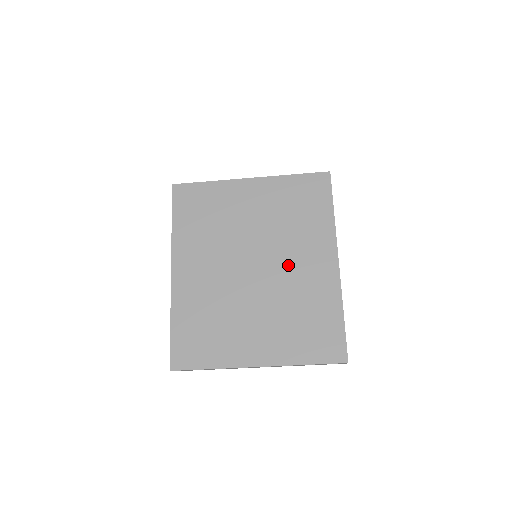
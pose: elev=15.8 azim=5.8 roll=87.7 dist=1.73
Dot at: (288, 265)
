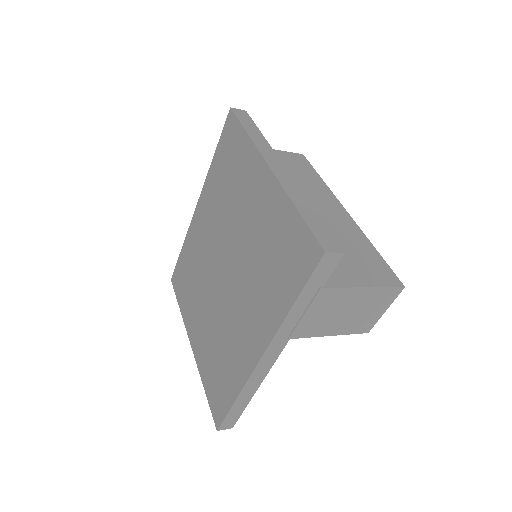
Dot at: (237, 303)
